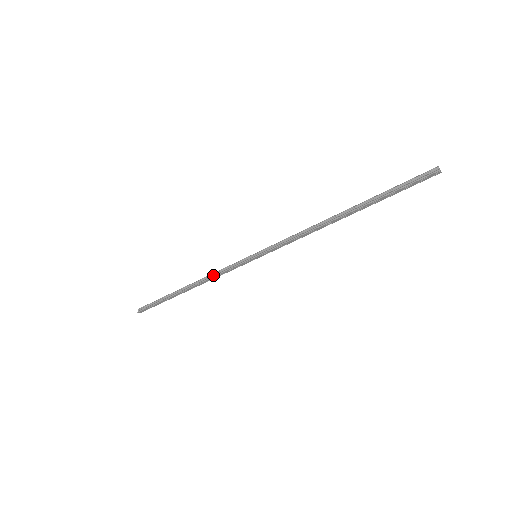
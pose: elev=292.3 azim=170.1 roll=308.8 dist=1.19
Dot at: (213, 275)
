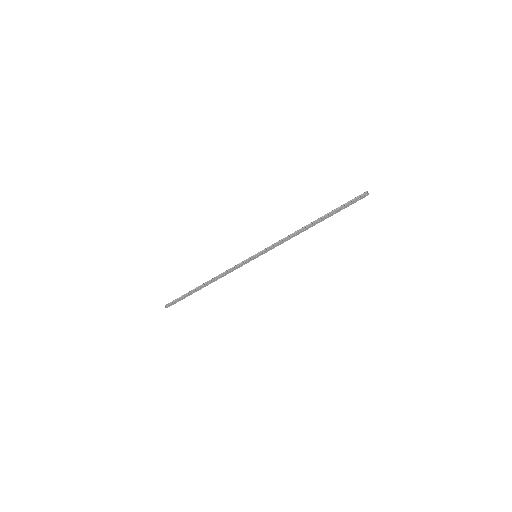
Dot at: (225, 272)
